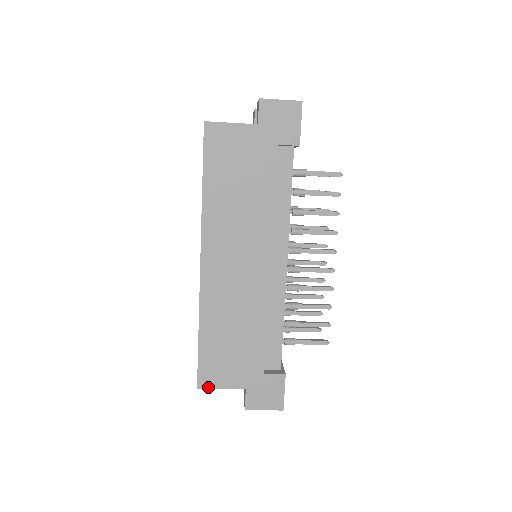
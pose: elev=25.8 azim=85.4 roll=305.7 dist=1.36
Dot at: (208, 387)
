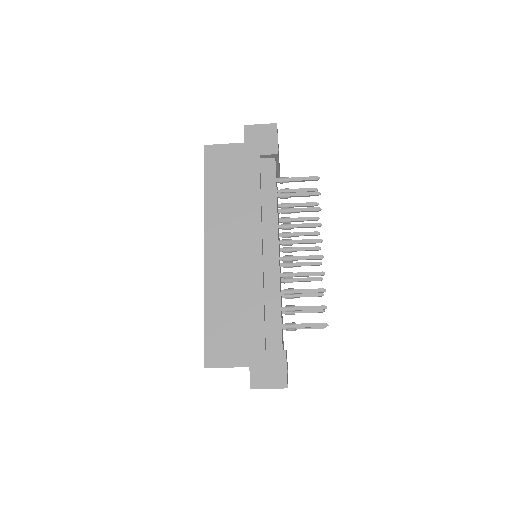
Dot at: (214, 366)
